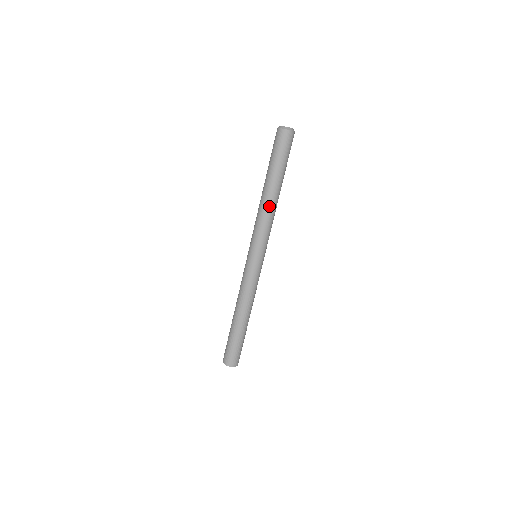
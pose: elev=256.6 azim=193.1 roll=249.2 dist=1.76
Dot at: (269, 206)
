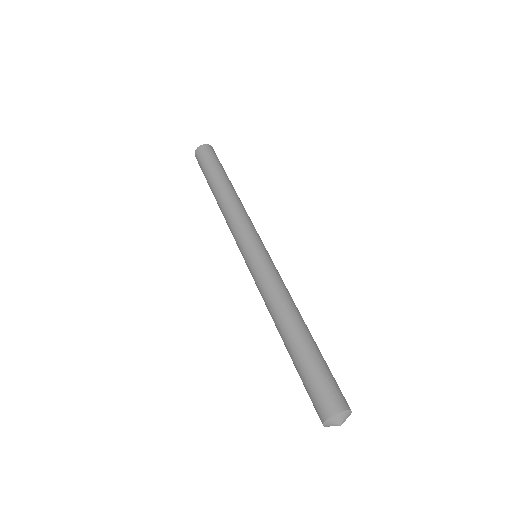
Dot at: (234, 198)
